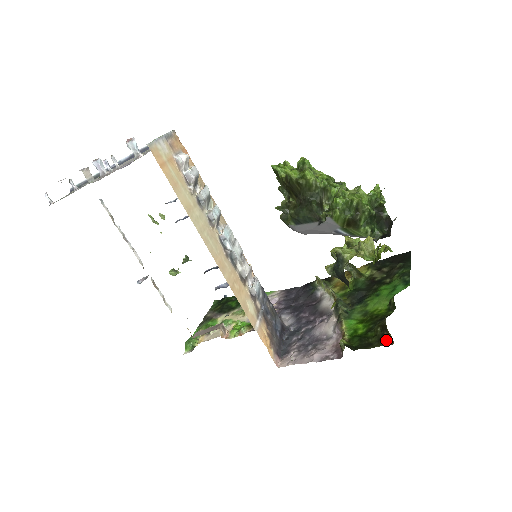
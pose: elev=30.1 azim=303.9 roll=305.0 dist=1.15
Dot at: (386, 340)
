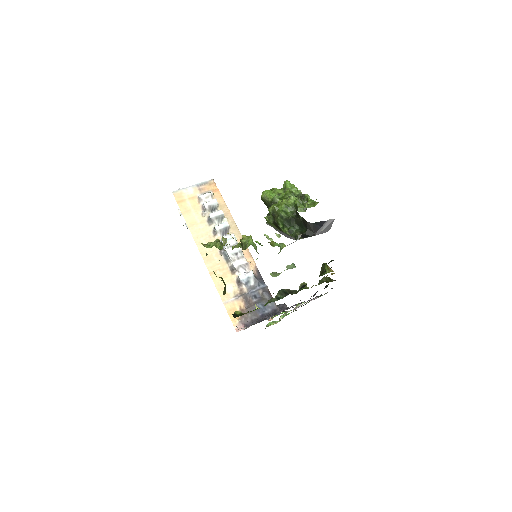
Dot at: occluded
